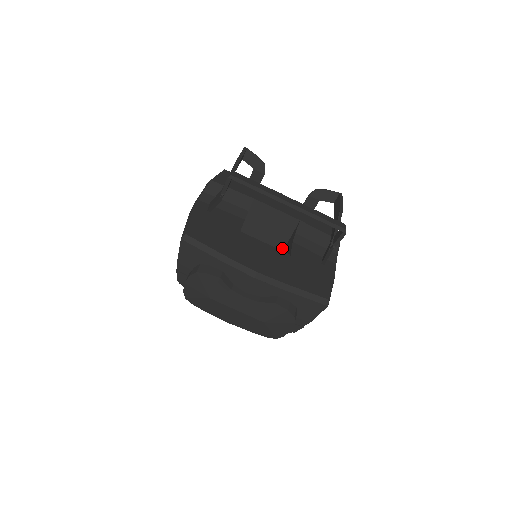
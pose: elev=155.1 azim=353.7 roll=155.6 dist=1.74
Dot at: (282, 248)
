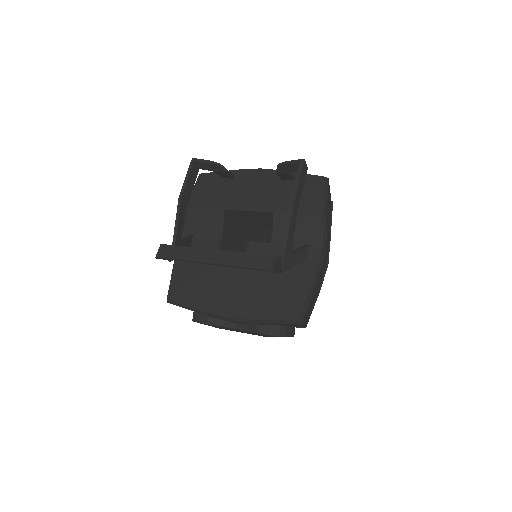
Dot at: occluded
